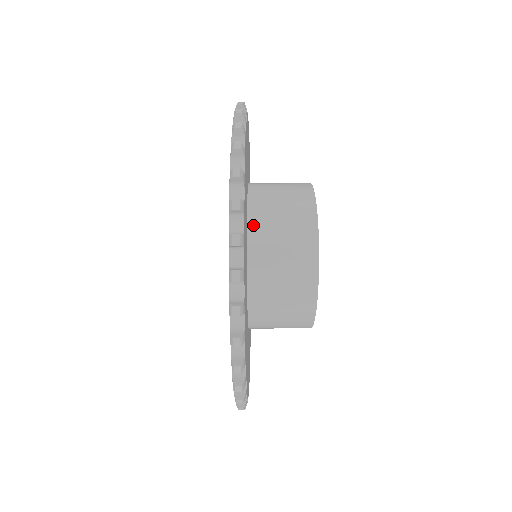
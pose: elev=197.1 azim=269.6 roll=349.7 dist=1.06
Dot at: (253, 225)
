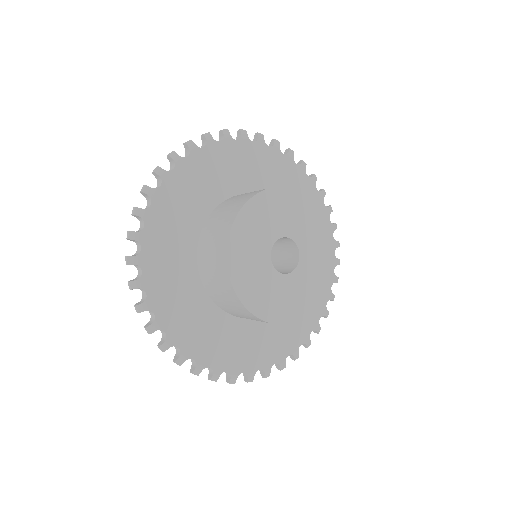
Dot at: (215, 301)
